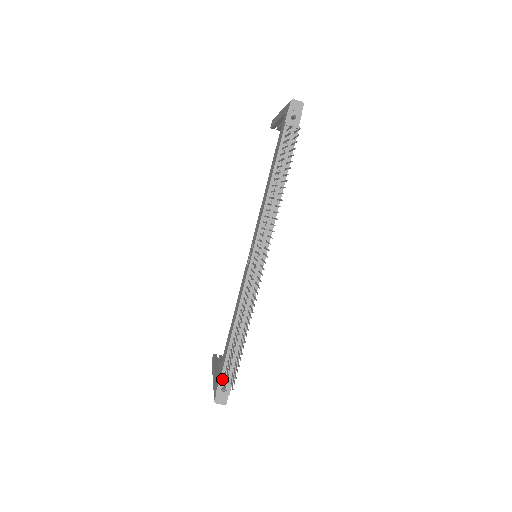
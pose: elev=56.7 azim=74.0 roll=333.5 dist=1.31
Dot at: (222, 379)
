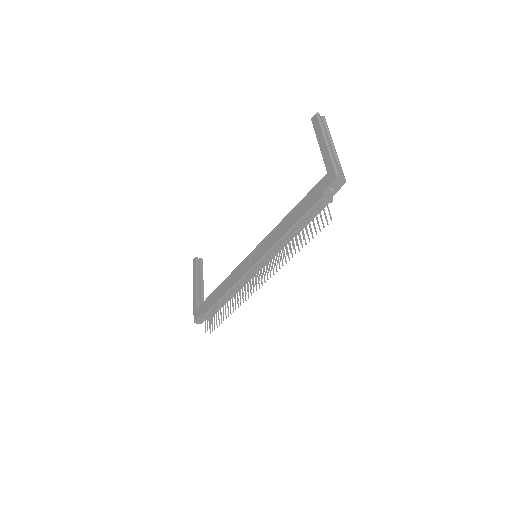
Dot at: (204, 316)
